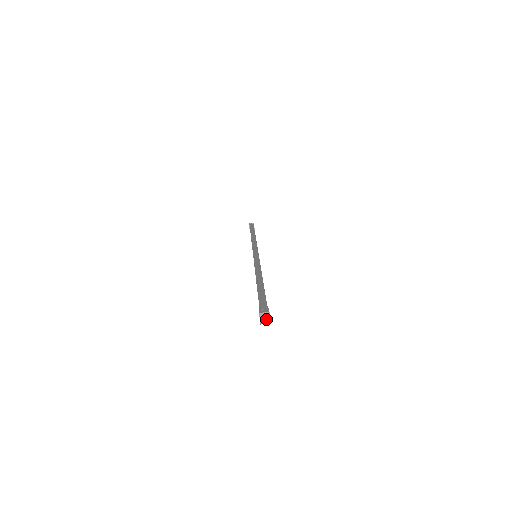
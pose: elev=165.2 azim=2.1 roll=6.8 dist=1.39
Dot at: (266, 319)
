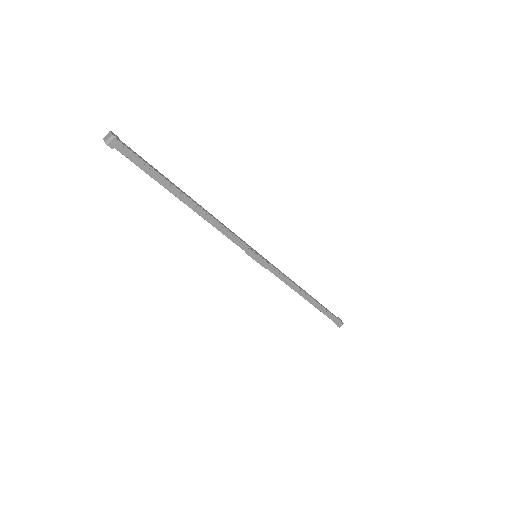
Dot at: (108, 136)
